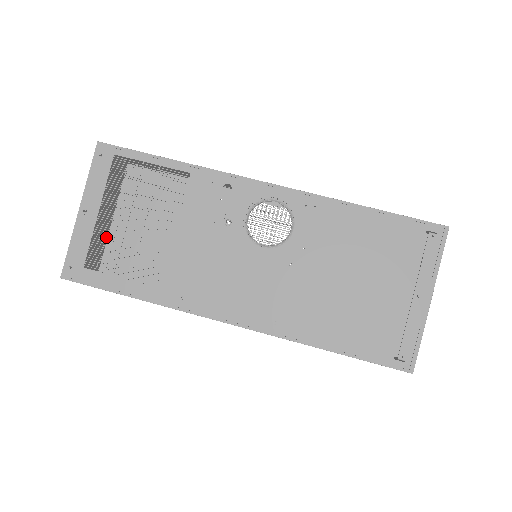
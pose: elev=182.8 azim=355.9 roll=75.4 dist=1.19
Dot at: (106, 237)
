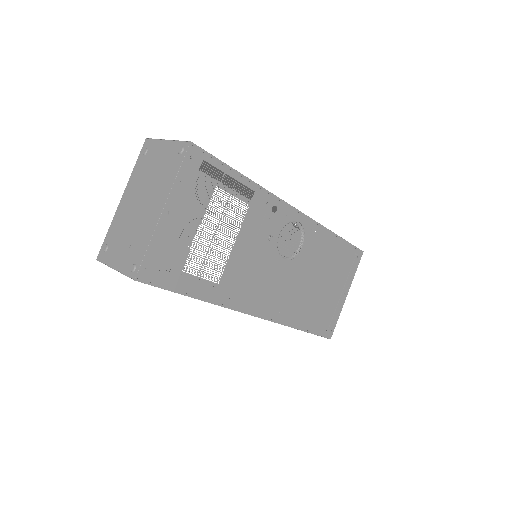
Dot at: (115, 217)
